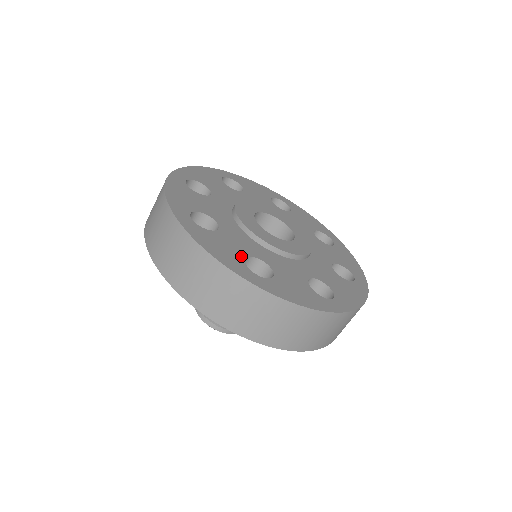
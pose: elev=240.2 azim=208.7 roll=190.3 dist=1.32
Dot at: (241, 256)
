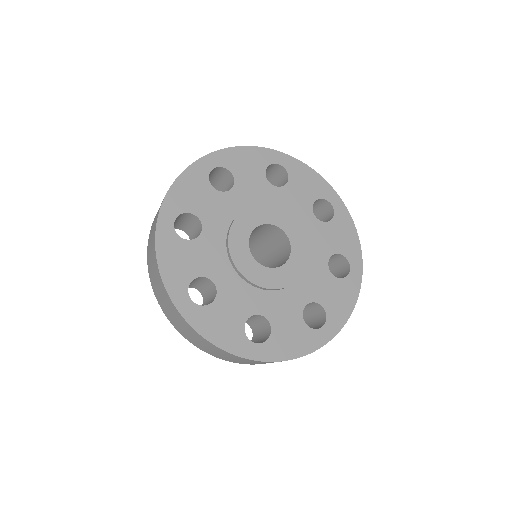
Dot at: (193, 275)
